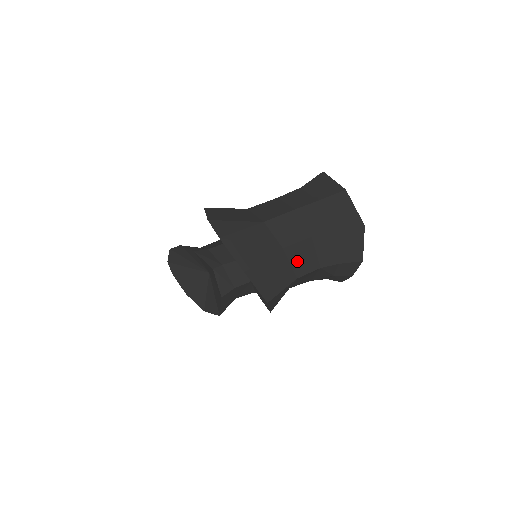
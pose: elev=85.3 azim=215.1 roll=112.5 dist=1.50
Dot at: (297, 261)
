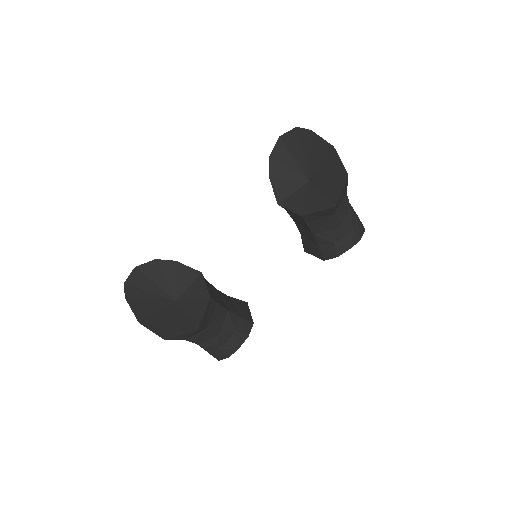
Dot at: occluded
